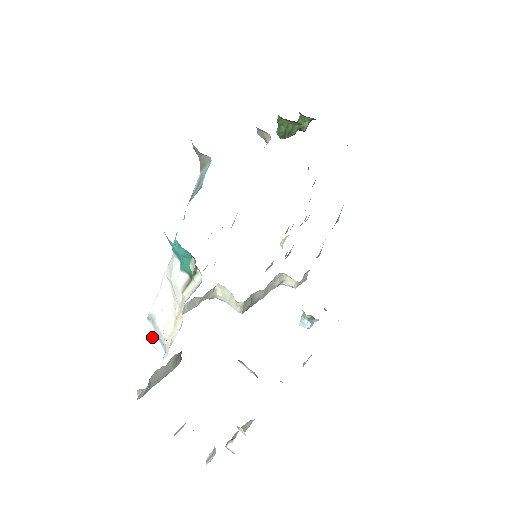
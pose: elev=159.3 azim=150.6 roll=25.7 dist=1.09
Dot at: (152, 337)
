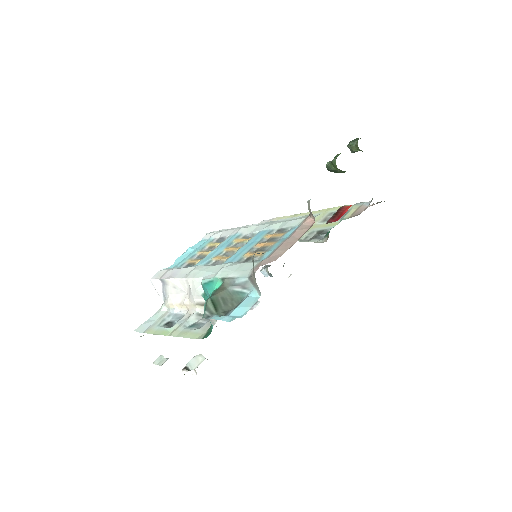
Dot at: (158, 287)
